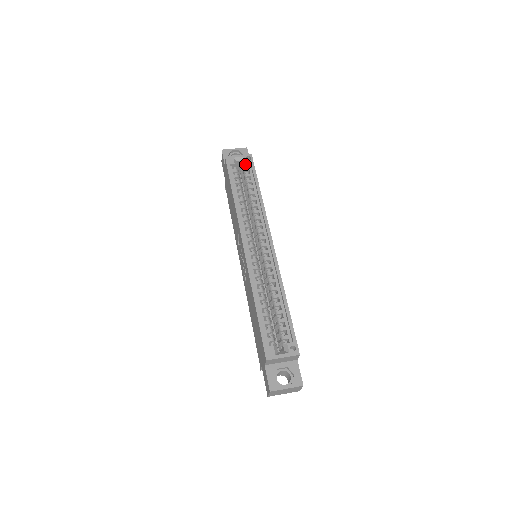
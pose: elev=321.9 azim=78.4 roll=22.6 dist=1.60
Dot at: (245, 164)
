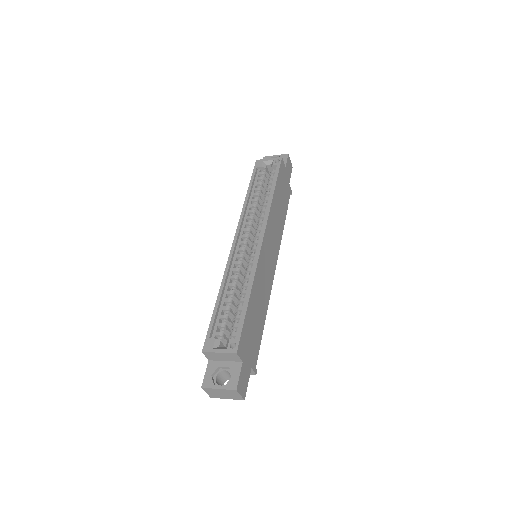
Dot at: (273, 167)
